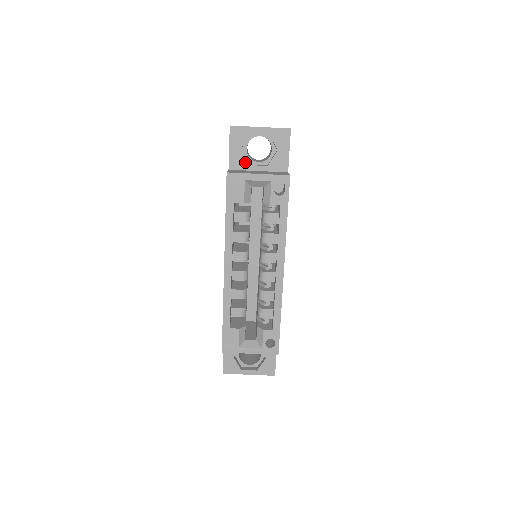
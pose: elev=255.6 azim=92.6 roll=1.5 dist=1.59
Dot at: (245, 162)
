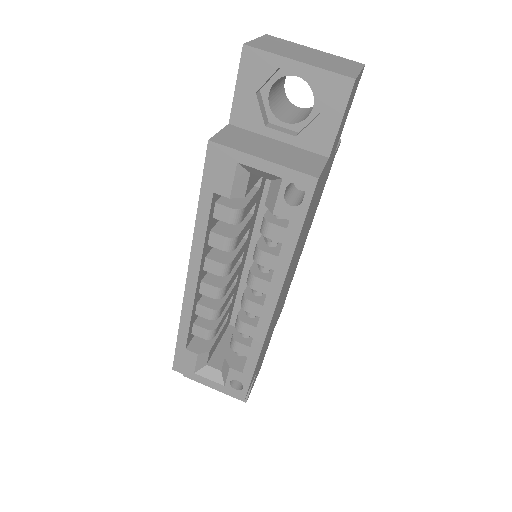
Dot at: (258, 119)
